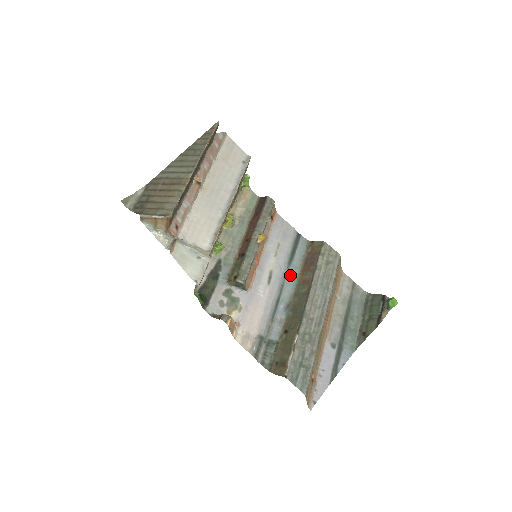
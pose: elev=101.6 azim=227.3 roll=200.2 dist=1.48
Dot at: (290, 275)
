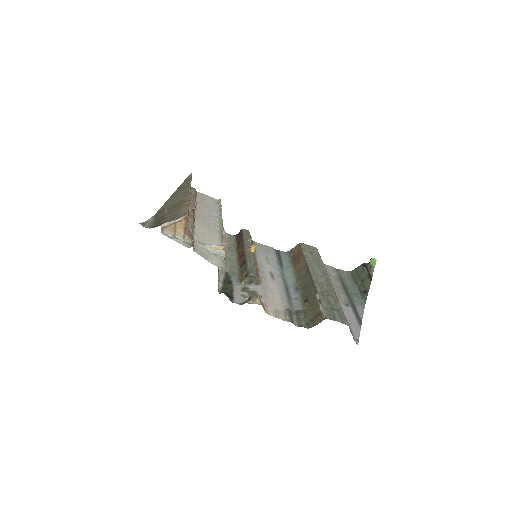
Dot at: (286, 272)
